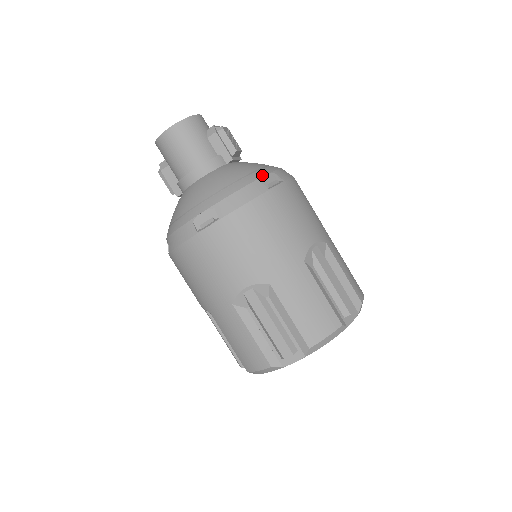
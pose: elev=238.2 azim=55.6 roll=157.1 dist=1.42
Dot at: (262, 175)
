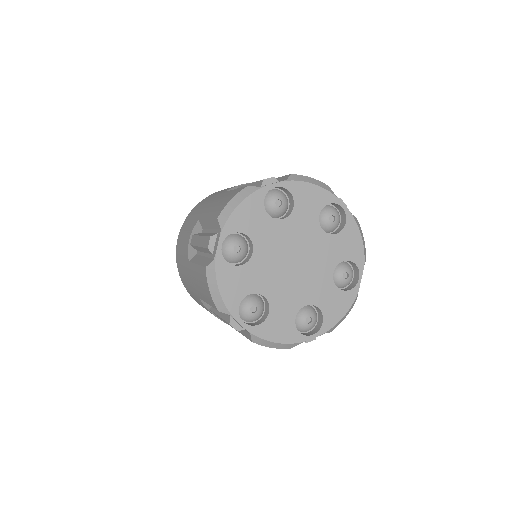
Dot at: occluded
